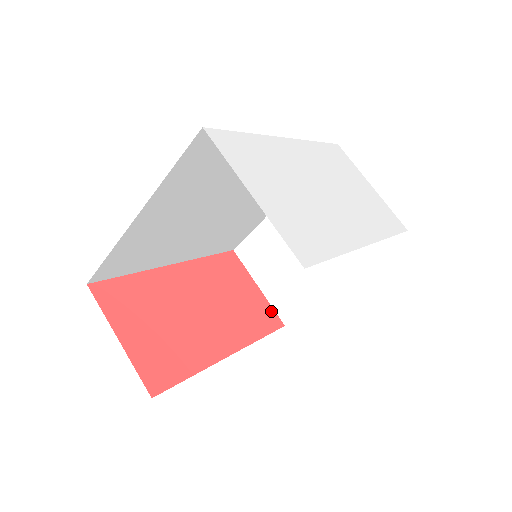
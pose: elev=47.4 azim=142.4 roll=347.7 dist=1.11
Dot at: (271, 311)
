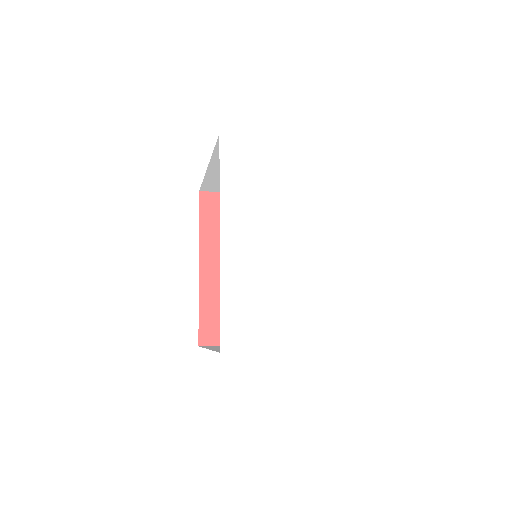
Dot at: occluded
